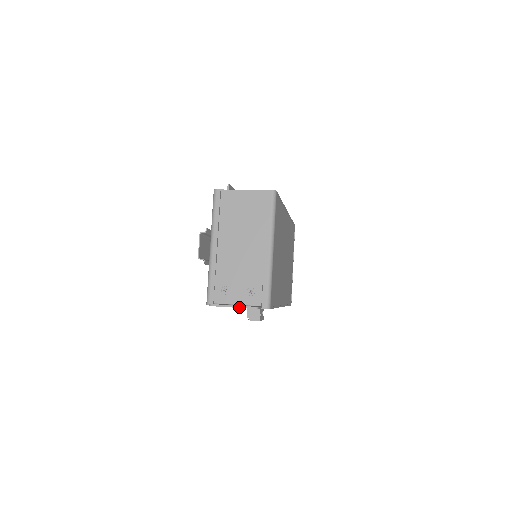
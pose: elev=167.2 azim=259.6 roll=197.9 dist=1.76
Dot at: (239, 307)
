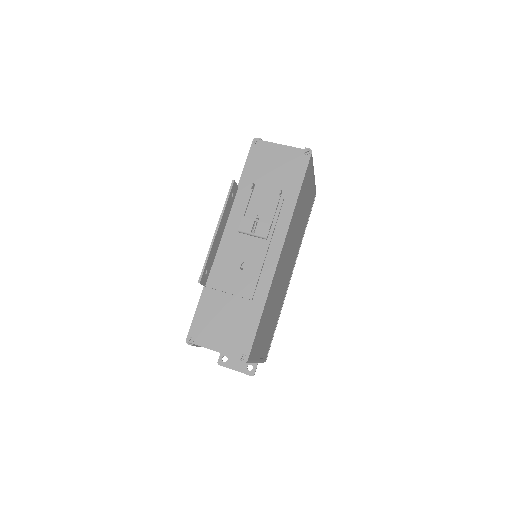
Dot at: occluded
